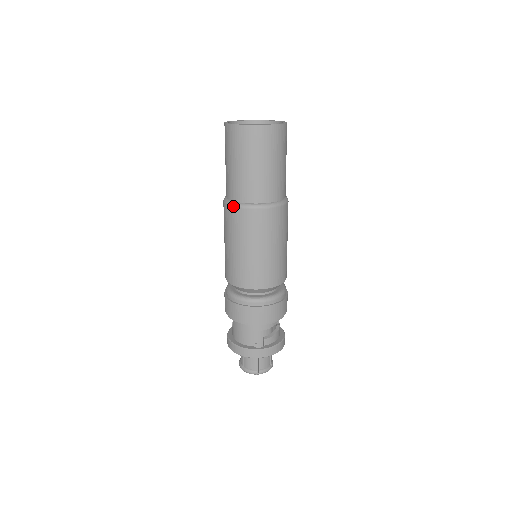
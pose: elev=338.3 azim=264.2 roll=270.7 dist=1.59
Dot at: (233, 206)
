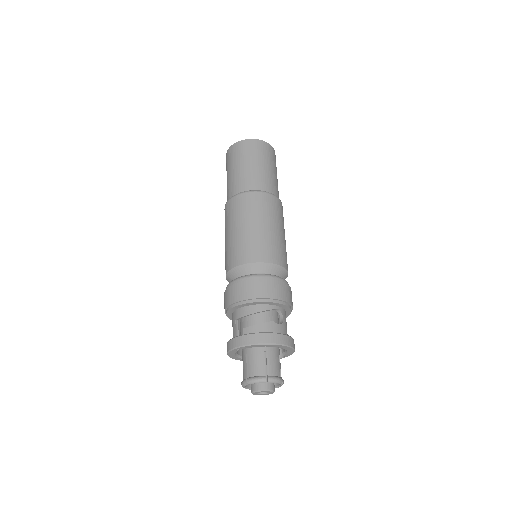
Dot at: occluded
